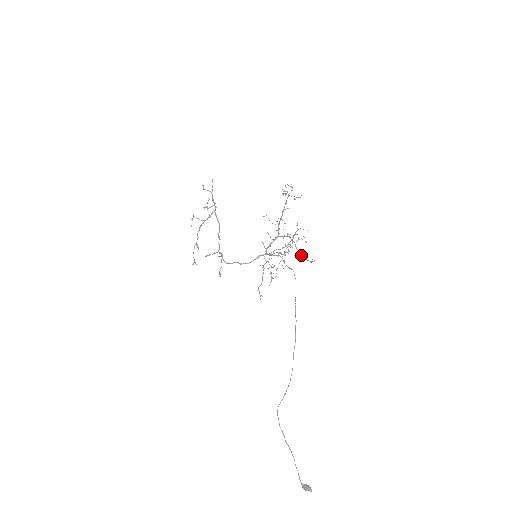
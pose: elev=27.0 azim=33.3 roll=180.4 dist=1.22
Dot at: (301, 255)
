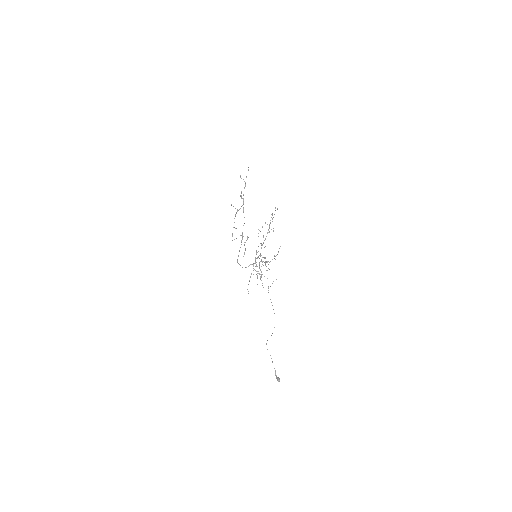
Dot at: occluded
